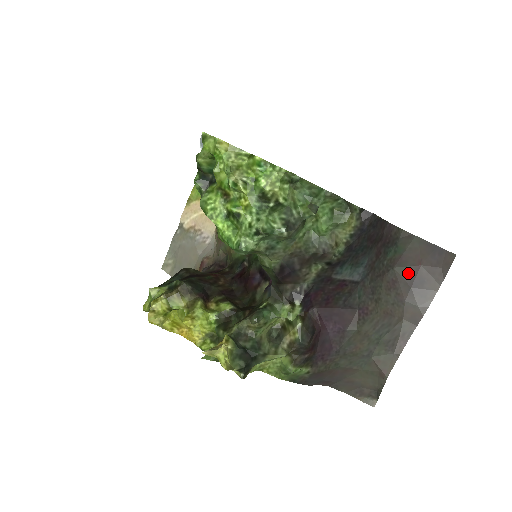
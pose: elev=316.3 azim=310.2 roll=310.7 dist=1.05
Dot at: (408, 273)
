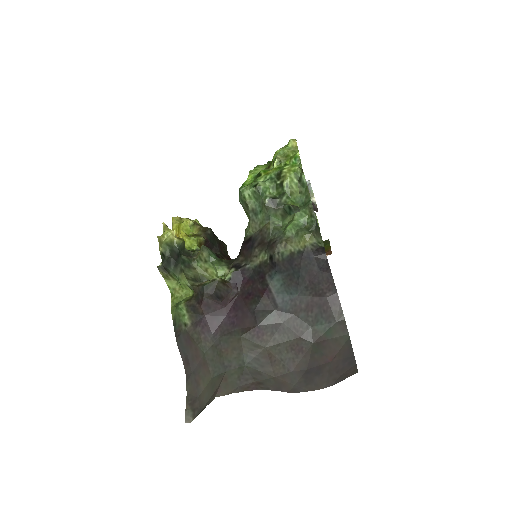
Dot at: (317, 357)
